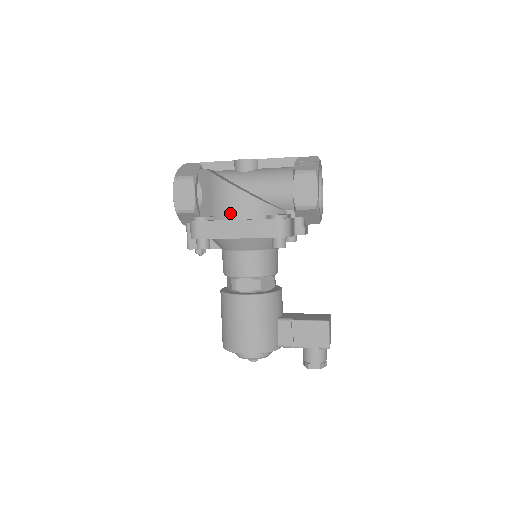
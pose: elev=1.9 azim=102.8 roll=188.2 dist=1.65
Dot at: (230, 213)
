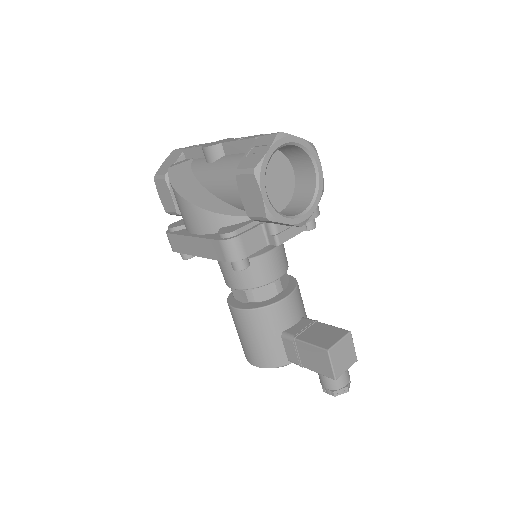
Dot at: (188, 226)
